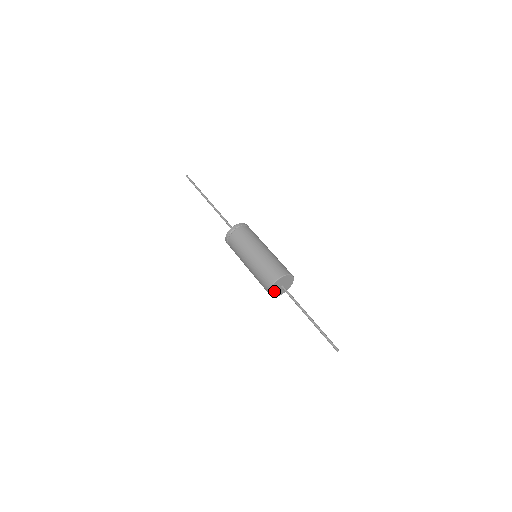
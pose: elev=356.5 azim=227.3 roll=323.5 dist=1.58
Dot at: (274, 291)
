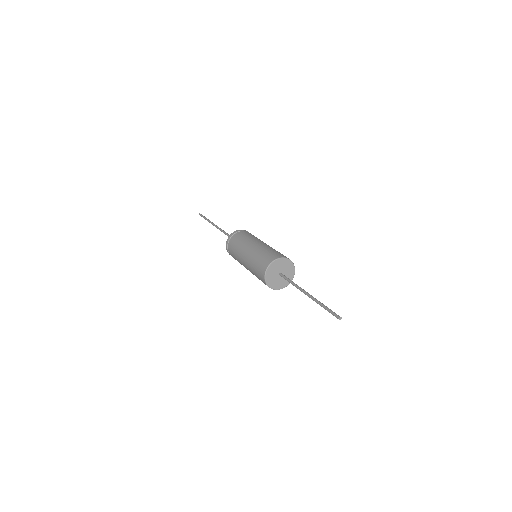
Dot at: (271, 273)
